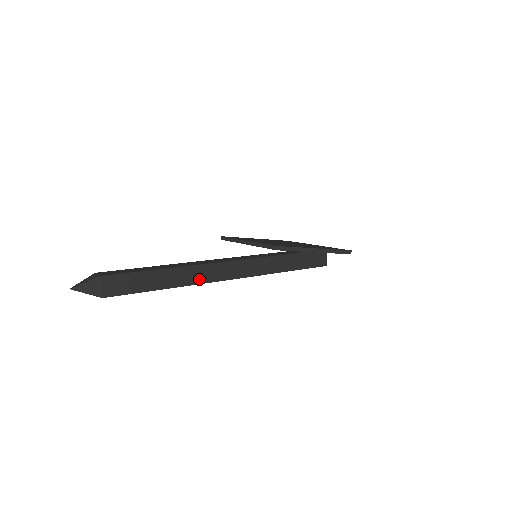
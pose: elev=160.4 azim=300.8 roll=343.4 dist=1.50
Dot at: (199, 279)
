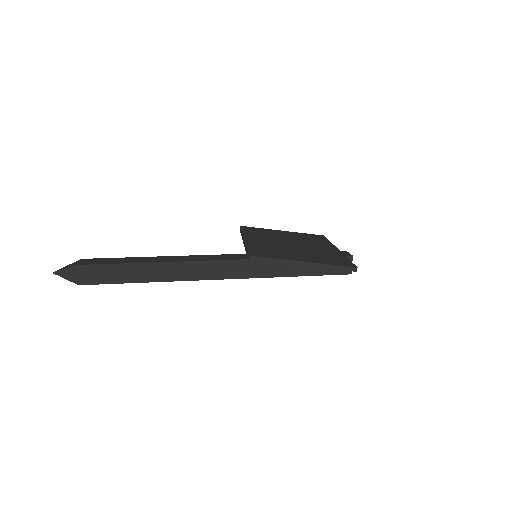
Dot at: (181, 276)
